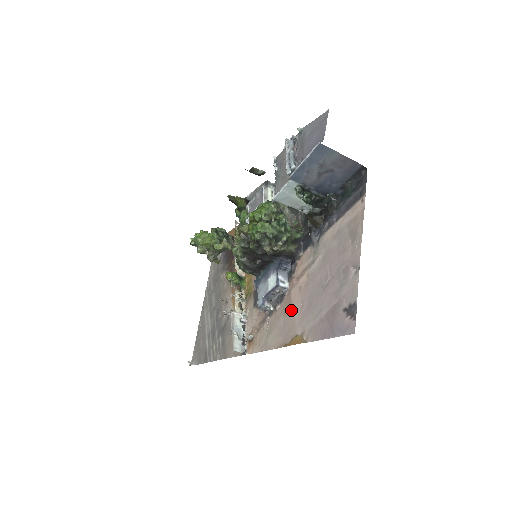
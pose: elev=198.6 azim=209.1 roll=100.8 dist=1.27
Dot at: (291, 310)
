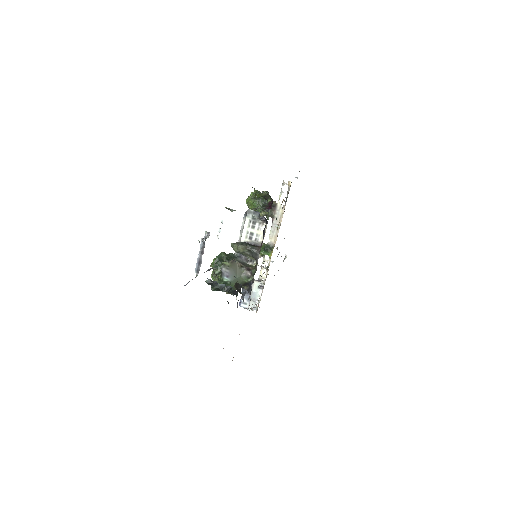
Dot at: occluded
